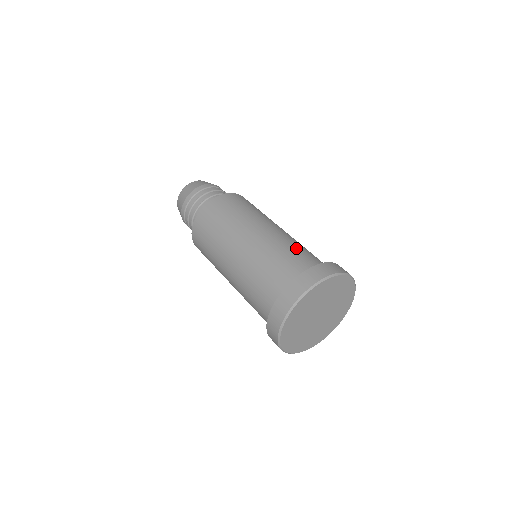
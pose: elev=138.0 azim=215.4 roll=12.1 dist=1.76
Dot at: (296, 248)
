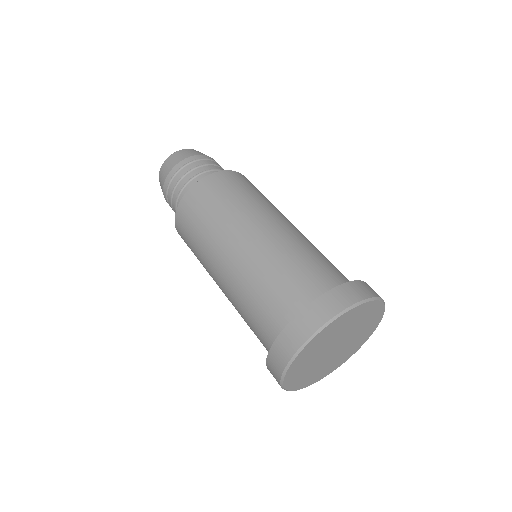
Dot at: (316, 255)
